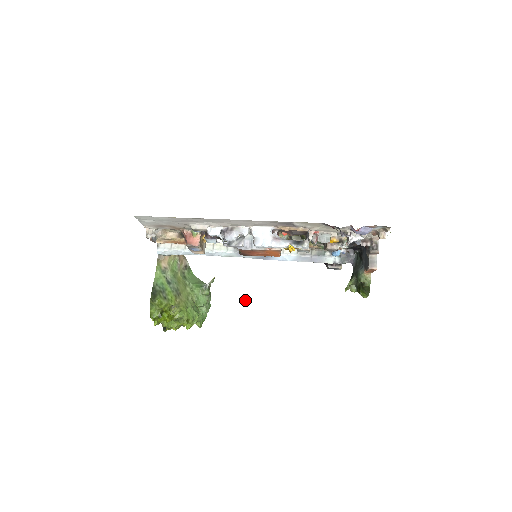
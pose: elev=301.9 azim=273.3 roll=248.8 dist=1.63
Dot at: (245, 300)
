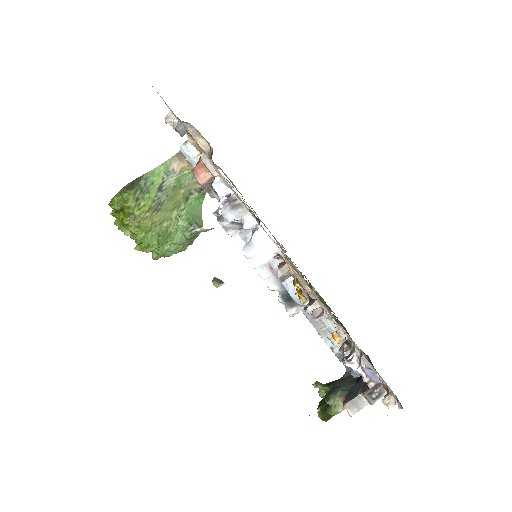
Dot at: (219, 280)
